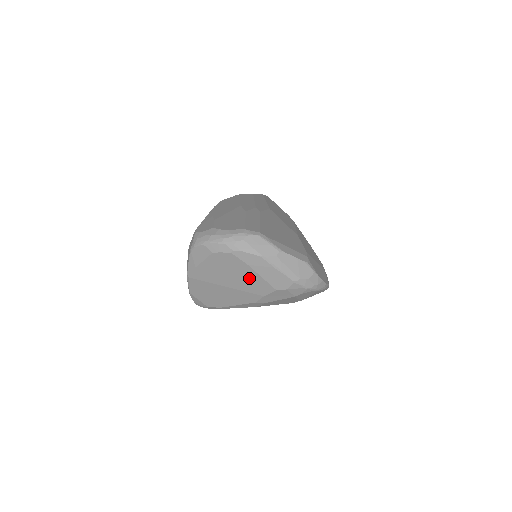
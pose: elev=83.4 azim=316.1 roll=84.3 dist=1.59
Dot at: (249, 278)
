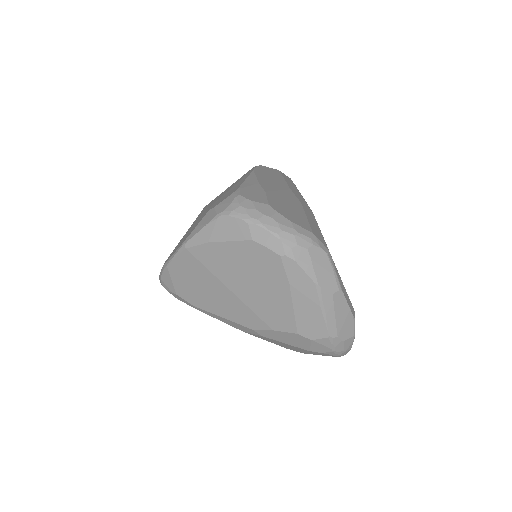
Dot at: (274, 299)
